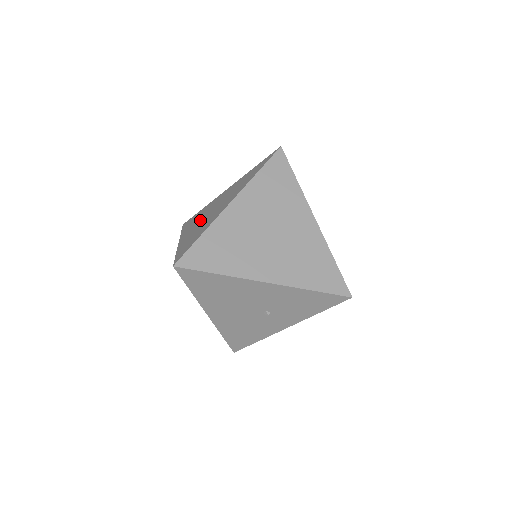
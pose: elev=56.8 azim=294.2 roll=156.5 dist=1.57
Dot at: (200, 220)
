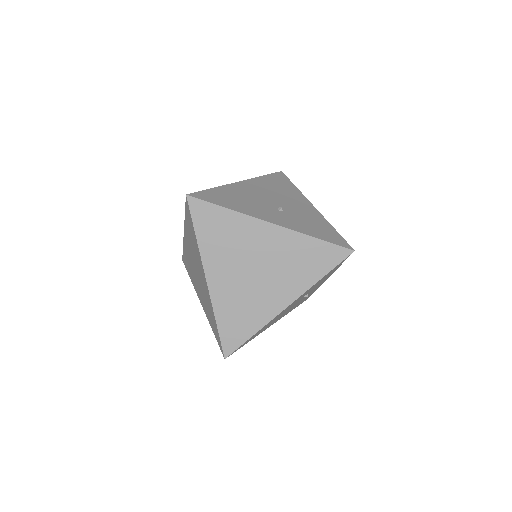
Dot at: (196, 281)
